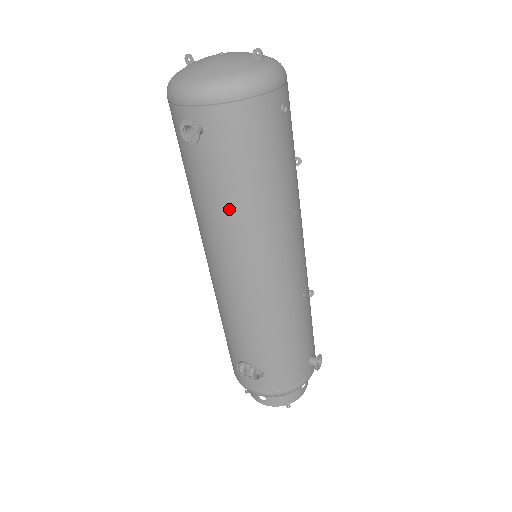
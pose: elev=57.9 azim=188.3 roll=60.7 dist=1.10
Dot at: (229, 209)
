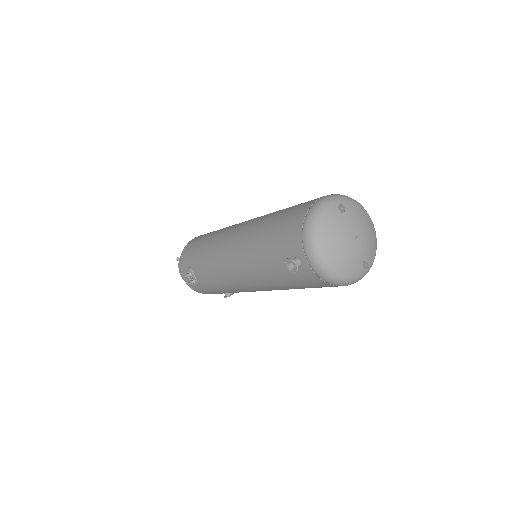
Dot at: (268, 277)
